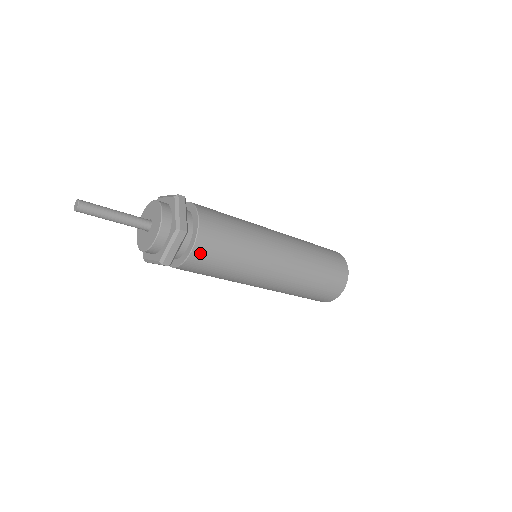
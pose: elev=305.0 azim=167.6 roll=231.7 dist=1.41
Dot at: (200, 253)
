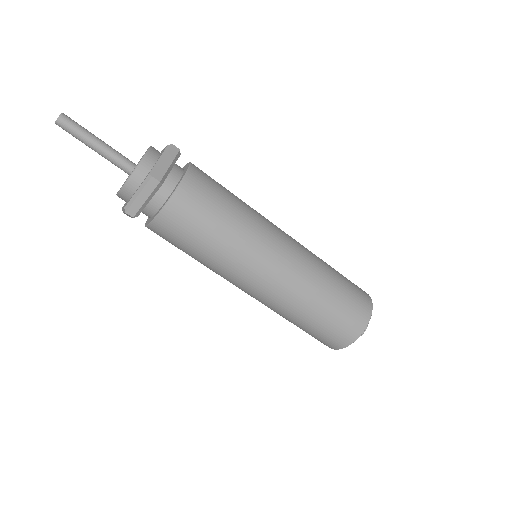
Dot at: (173, 215)
